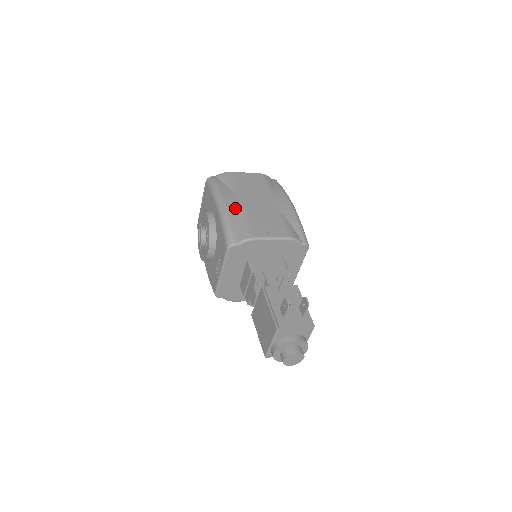
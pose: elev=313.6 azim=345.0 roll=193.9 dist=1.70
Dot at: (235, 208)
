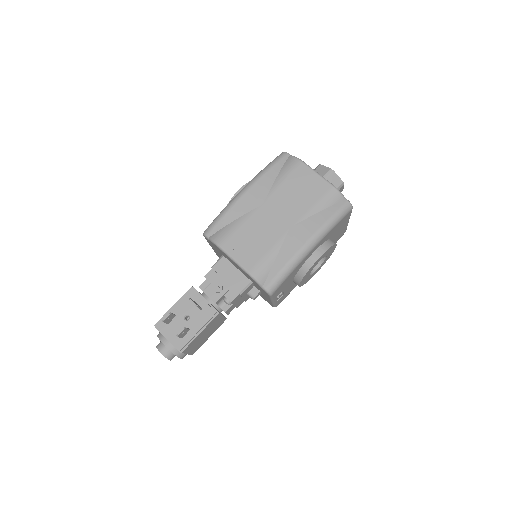
Dot at: (246, 205)
